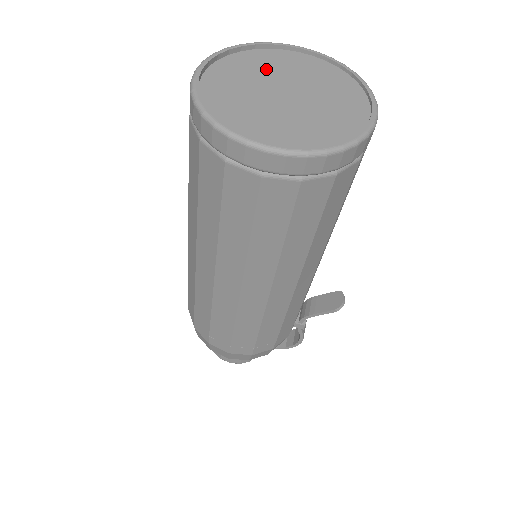
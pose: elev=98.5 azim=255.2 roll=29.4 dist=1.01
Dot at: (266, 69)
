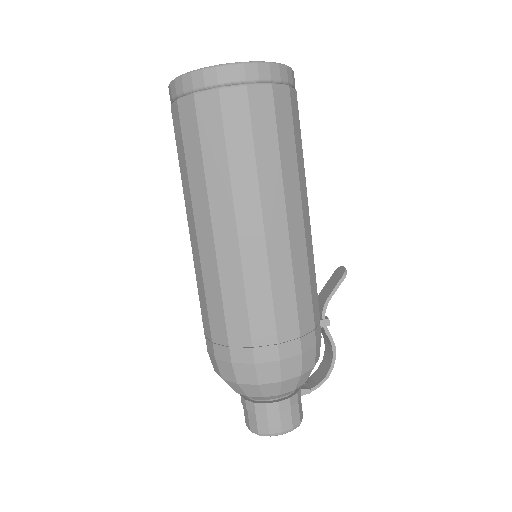
Dot at: occluded
